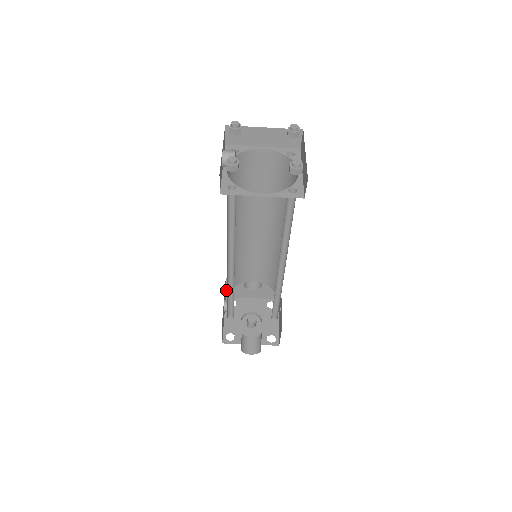
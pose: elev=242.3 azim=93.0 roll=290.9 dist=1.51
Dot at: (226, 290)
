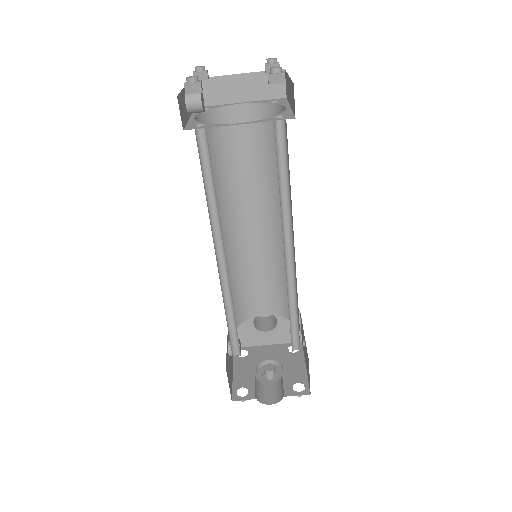
Dot at: occluded
